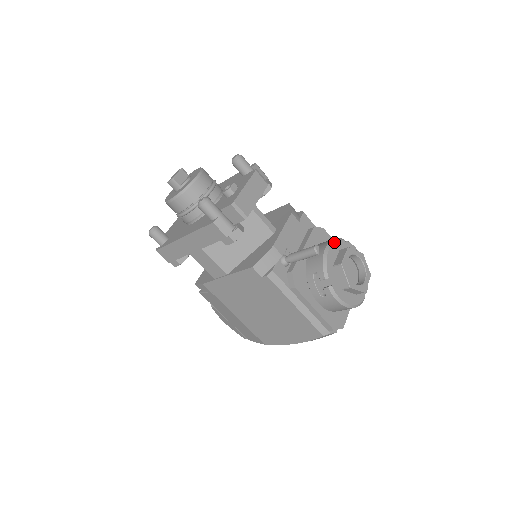
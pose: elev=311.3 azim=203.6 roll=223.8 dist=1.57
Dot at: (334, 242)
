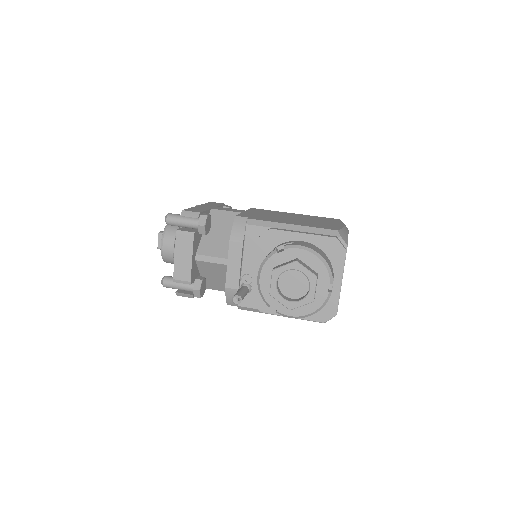
Dot at: (263, 265)
